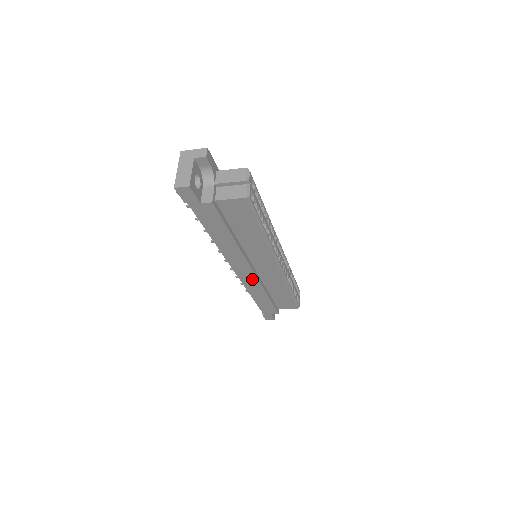
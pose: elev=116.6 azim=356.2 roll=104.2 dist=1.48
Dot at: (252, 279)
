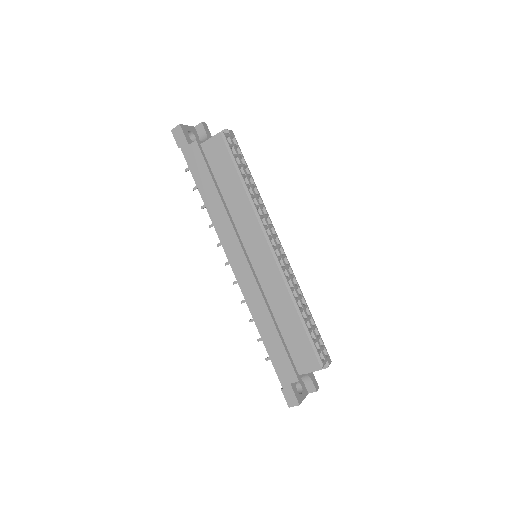
Dot at: (249, 280)
